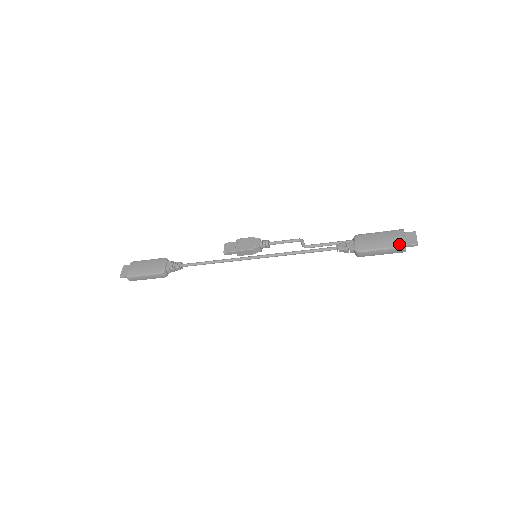
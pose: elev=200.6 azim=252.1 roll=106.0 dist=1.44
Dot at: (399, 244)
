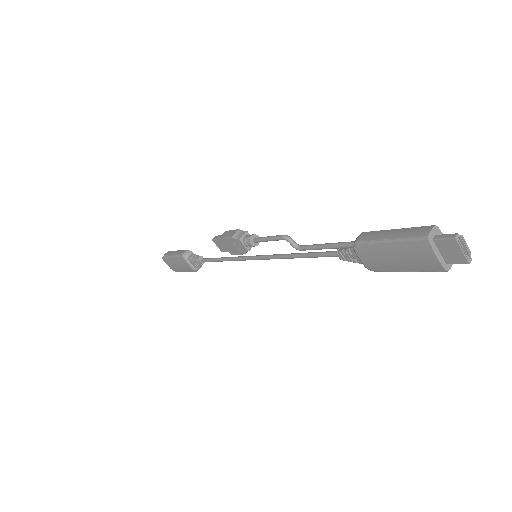
Dot at: (433, 269)
